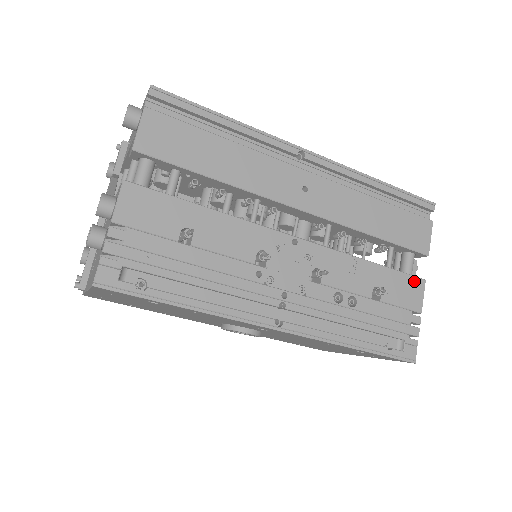
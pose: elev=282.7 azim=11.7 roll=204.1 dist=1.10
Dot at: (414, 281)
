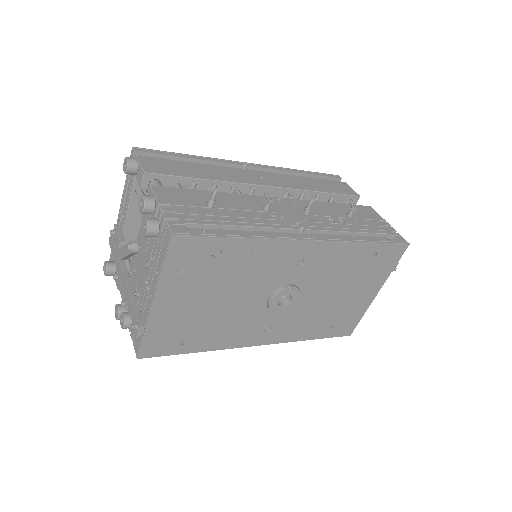
Dot at: (365, 208)
